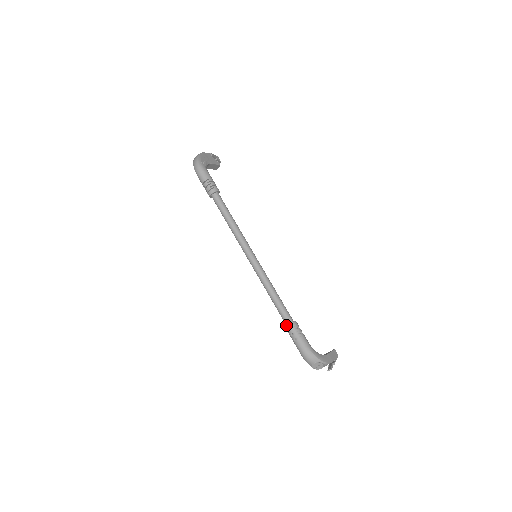
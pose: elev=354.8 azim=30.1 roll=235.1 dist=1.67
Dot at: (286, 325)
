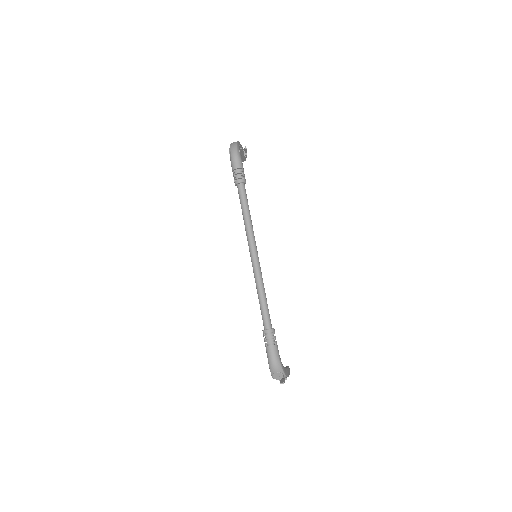
Dot at: (264, 329)
